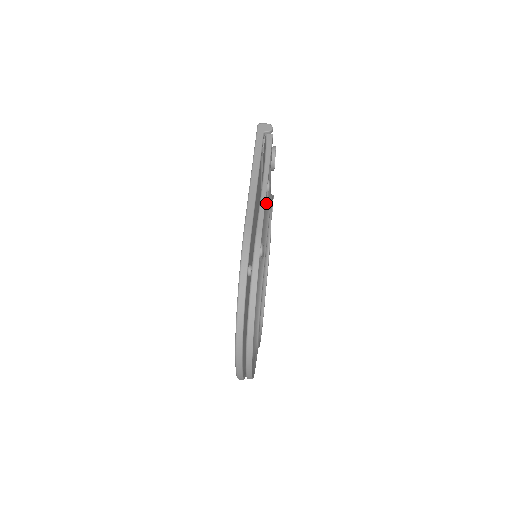
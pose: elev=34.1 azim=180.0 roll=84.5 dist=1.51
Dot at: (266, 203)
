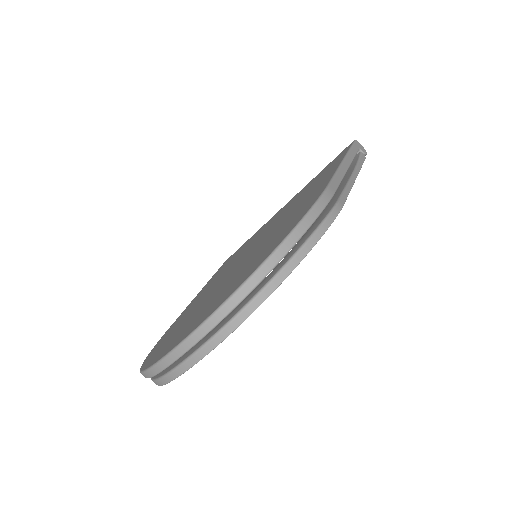
Dot at: occluded
